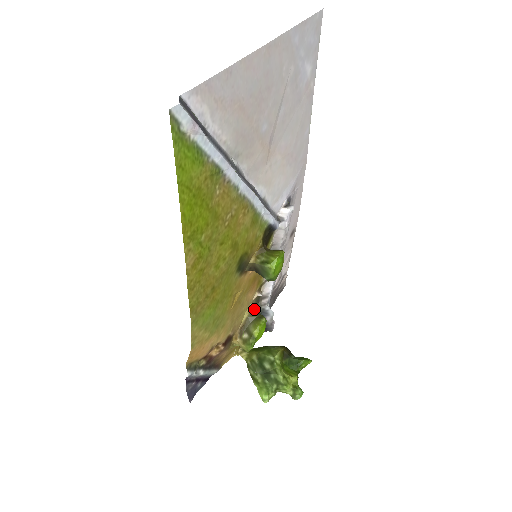
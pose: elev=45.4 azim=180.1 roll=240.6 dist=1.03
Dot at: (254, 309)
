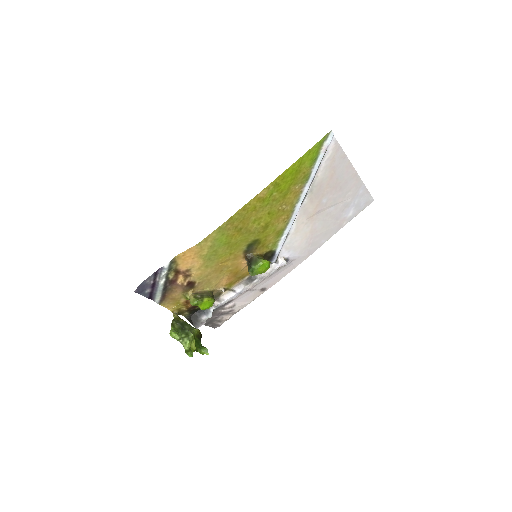
Dot at: occluded
